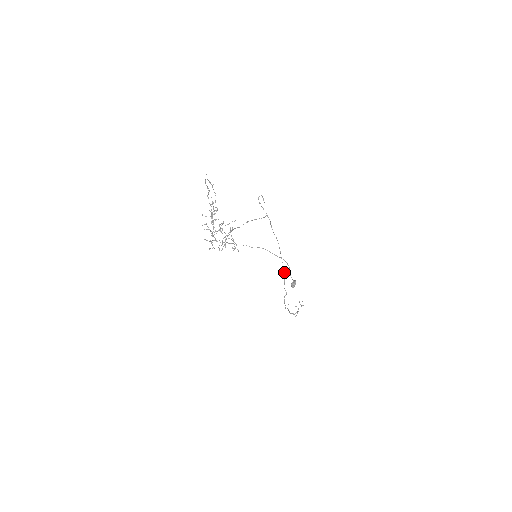
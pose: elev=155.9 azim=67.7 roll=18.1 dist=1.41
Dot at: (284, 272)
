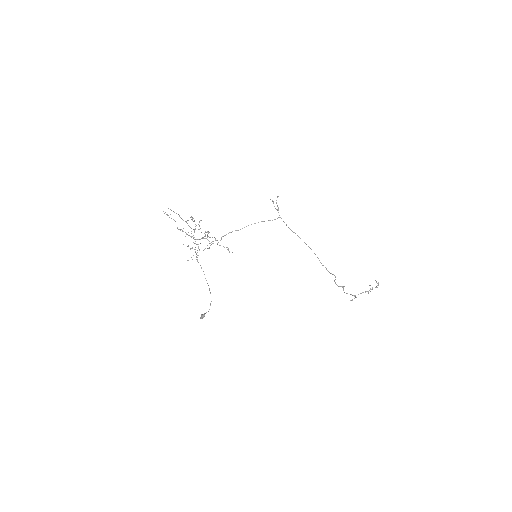
Dot at: (321, 263)
